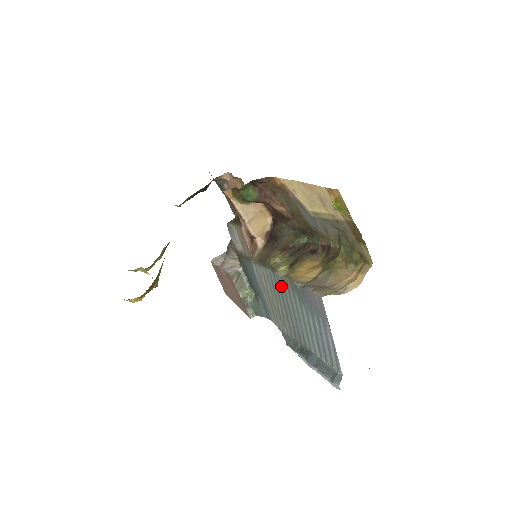
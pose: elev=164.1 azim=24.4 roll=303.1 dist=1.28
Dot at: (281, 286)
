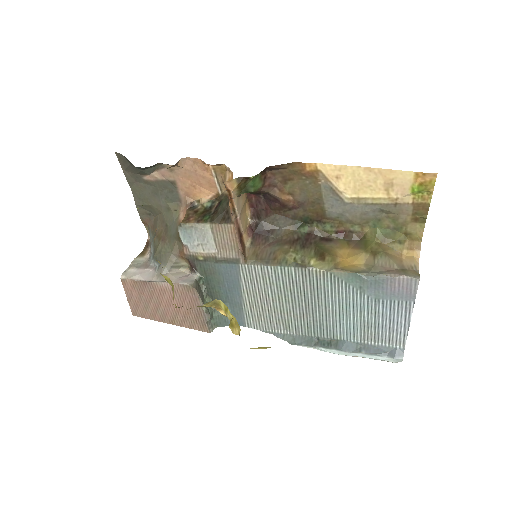
Dot at: (315, 282)
